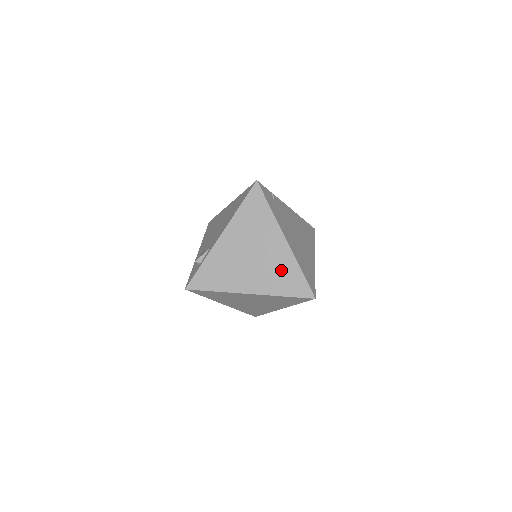
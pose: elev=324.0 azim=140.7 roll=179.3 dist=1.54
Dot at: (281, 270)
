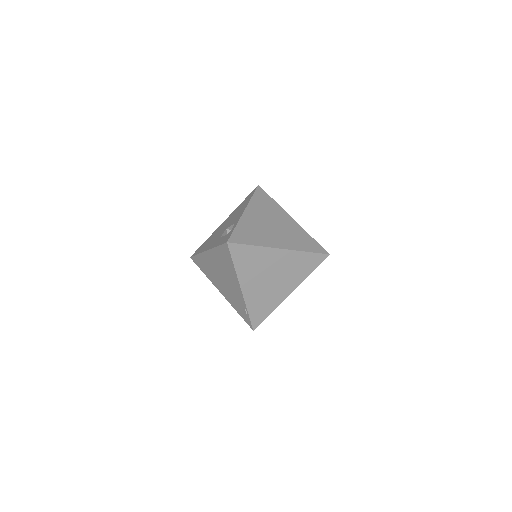
Dot at: (298, 235)
